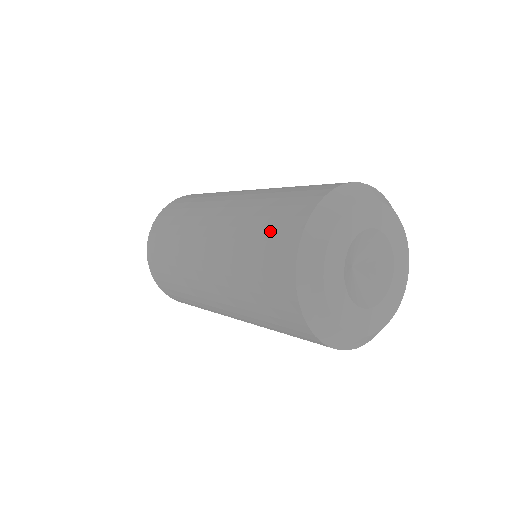
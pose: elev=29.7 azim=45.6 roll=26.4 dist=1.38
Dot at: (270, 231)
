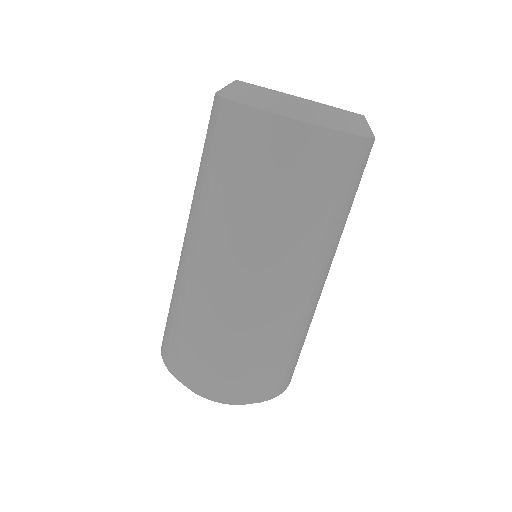
Dot at: occluded
